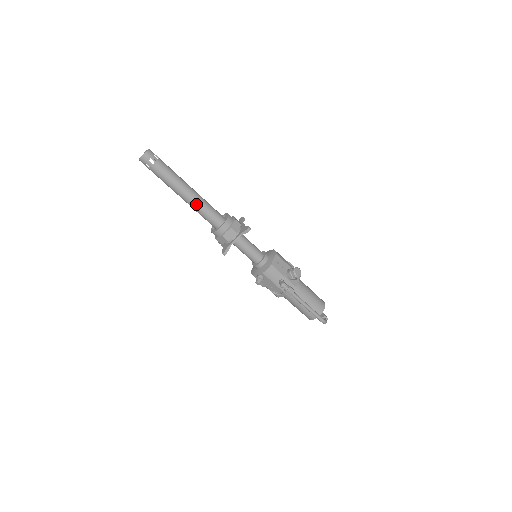
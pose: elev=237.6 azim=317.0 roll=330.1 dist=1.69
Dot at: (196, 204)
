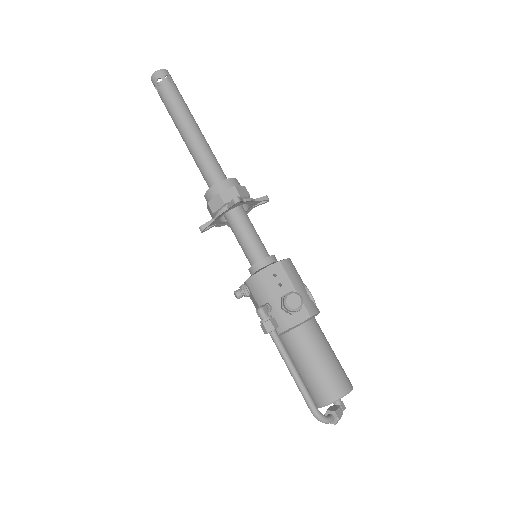
Dot at: (193, 150)
